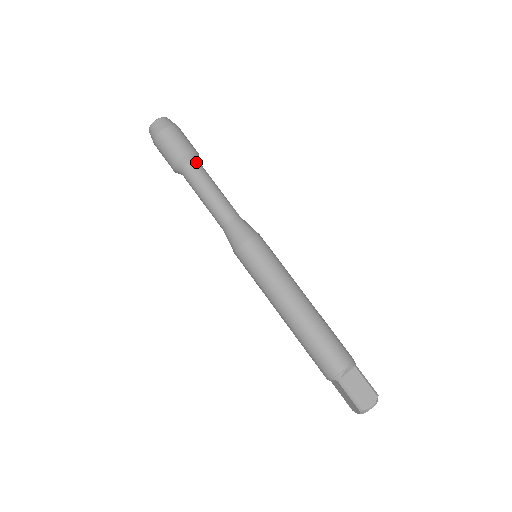
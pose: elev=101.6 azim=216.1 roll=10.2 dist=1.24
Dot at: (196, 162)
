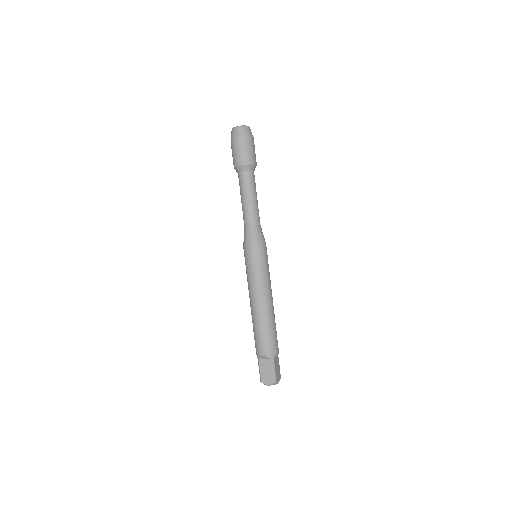
Dot at: (247, 172)
